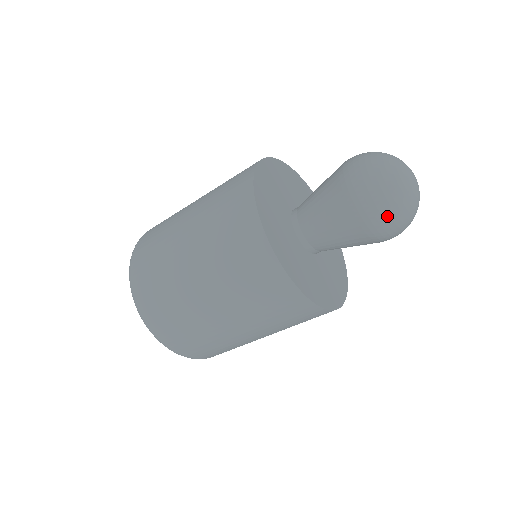
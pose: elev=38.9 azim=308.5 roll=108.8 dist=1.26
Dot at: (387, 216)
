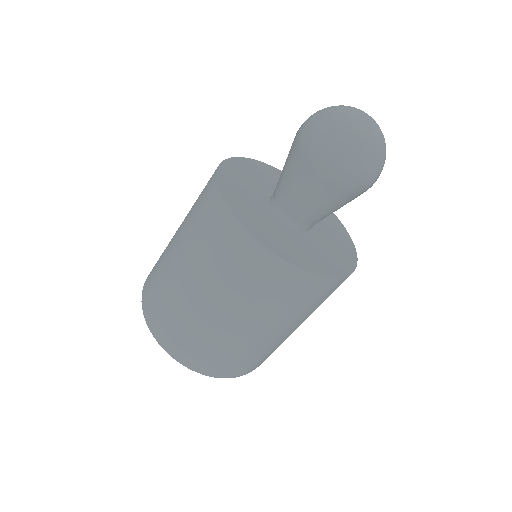
Dot at: (332, 146)
